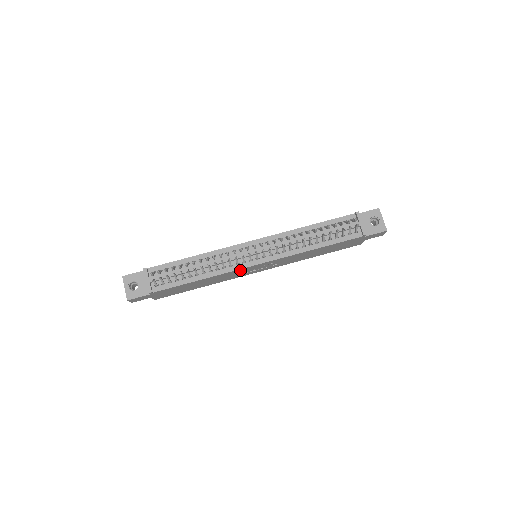
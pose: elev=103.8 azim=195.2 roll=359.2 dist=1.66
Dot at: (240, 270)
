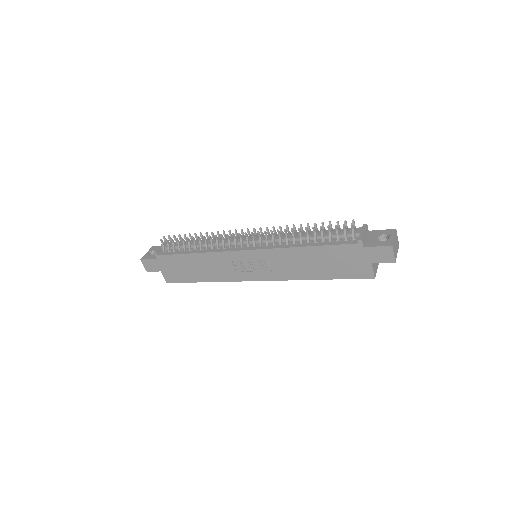
Dot at: (231, 256)
